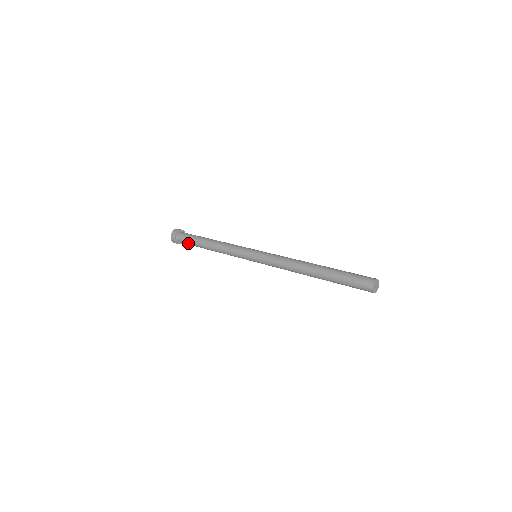
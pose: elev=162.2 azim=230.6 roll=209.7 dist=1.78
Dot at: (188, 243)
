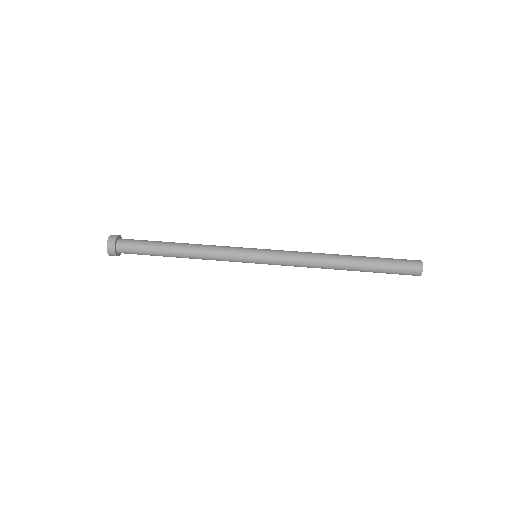
Dot at: (139, 254)
